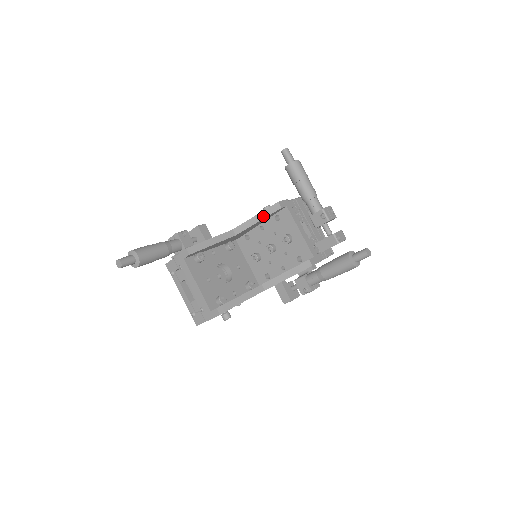
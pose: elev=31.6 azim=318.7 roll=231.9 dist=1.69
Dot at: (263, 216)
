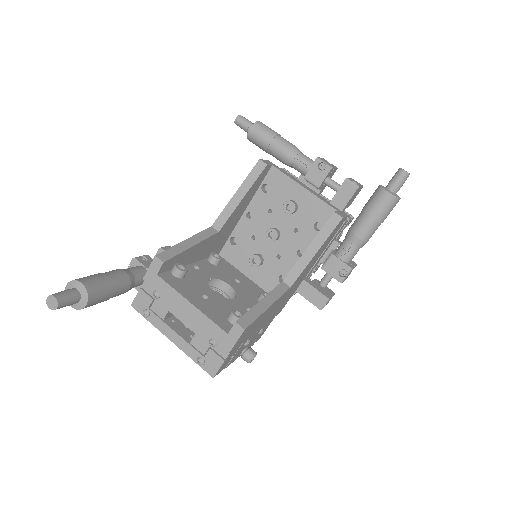
Dot at: (246, 187)
